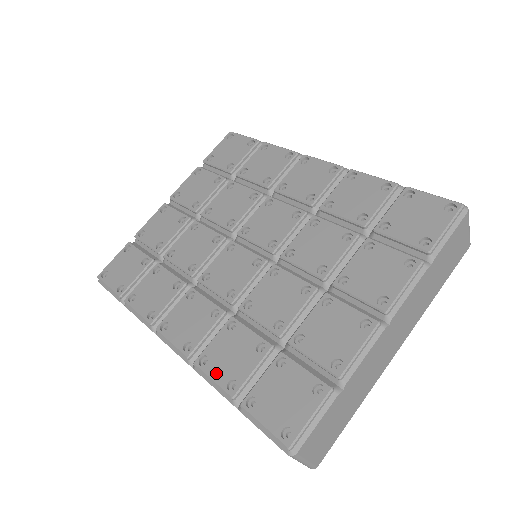
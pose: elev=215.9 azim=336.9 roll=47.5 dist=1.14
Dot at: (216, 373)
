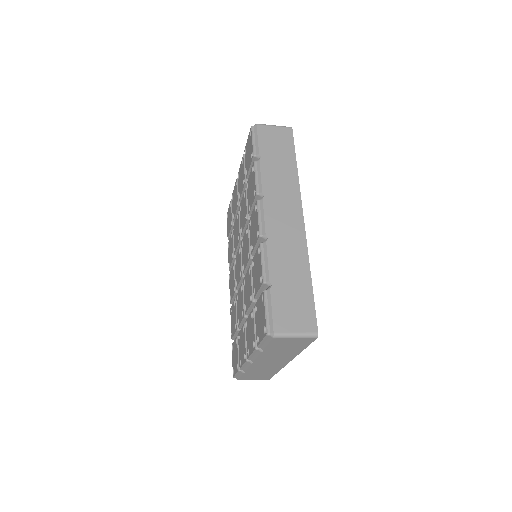
Dot at: (231, 322)
